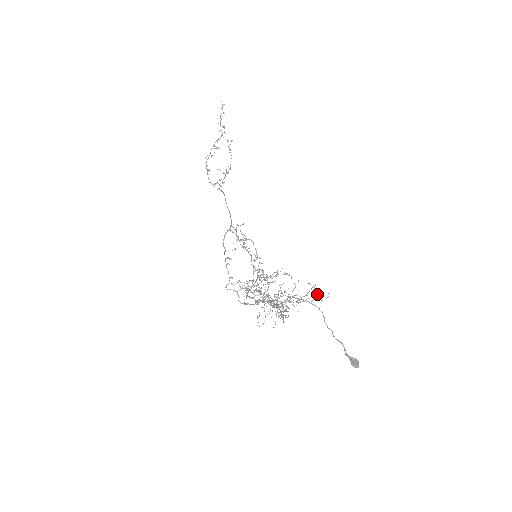
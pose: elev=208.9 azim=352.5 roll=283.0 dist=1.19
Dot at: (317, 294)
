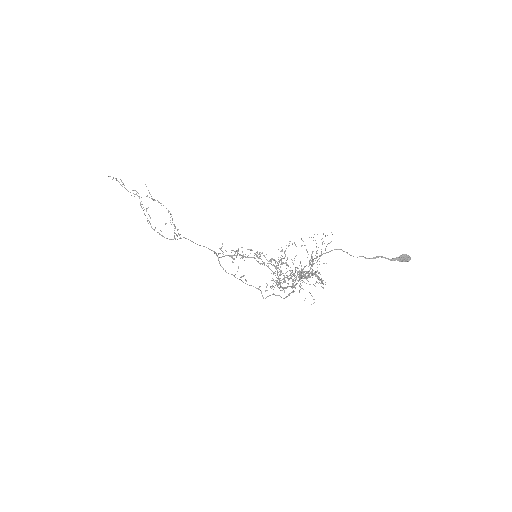
Dot at: occluded
